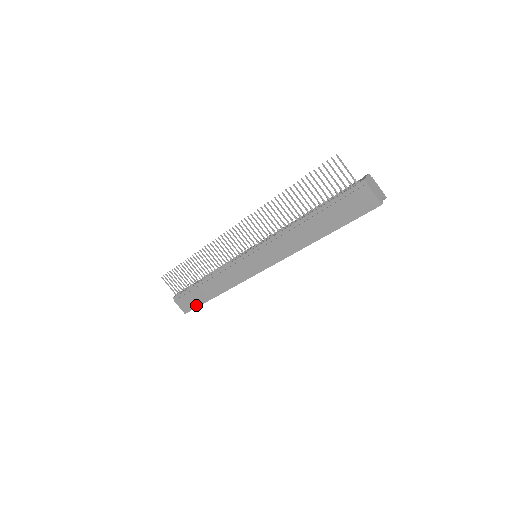
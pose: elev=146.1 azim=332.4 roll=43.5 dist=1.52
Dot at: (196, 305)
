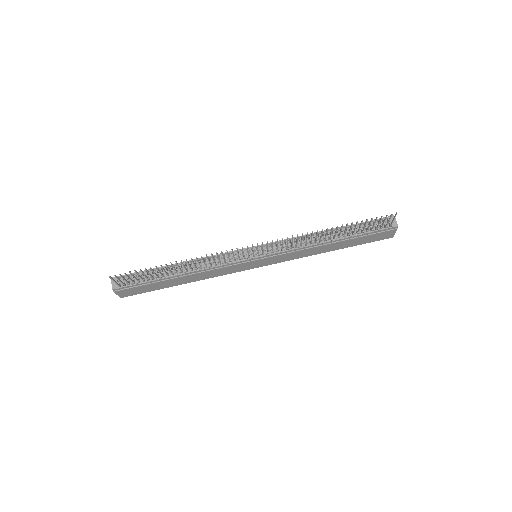
Dot at: (147, 291)
